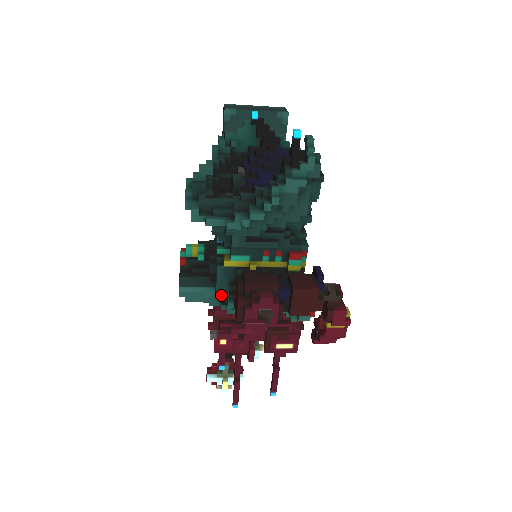
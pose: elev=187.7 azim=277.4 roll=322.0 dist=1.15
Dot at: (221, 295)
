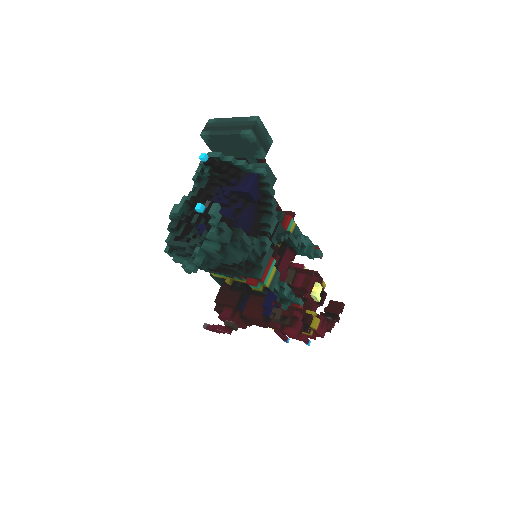
Dot at: occluded
